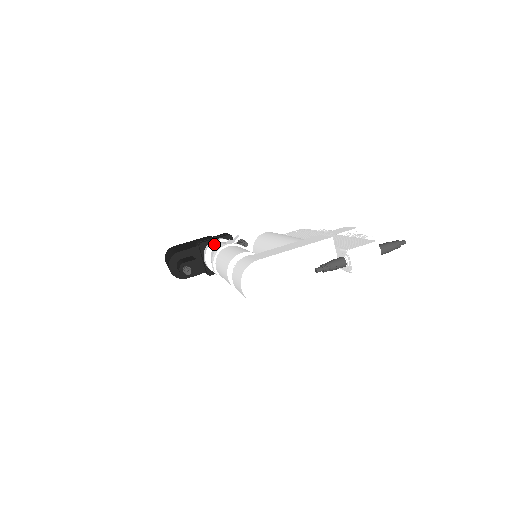
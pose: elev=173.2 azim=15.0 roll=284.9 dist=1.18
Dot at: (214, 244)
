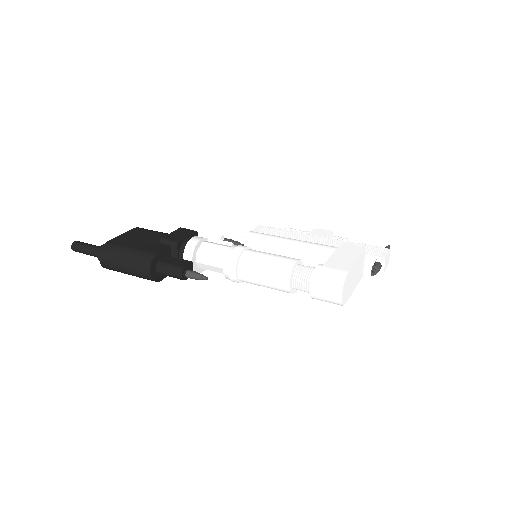
Dot at: (198, 244)
